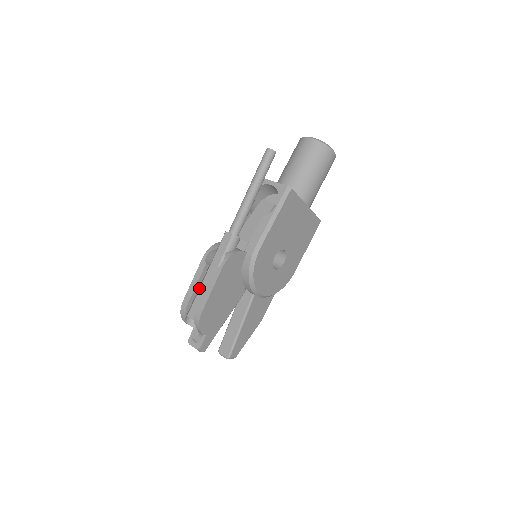
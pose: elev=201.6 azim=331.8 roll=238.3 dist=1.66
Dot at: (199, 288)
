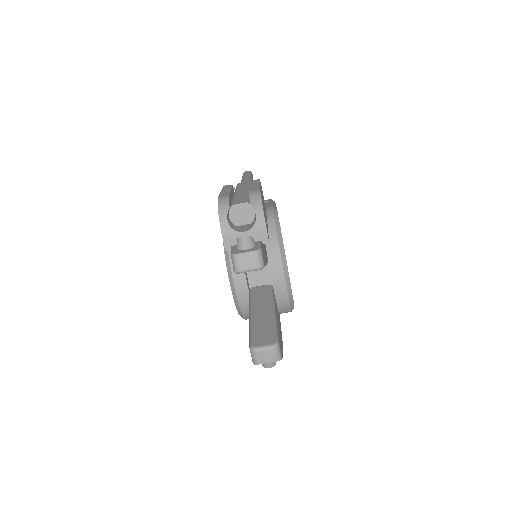
Dot at: (233, 197)
